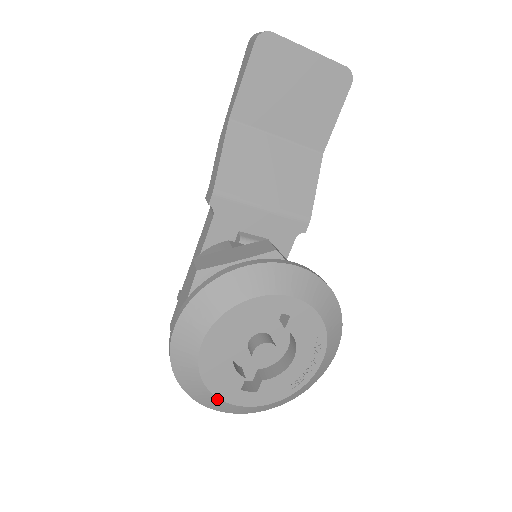
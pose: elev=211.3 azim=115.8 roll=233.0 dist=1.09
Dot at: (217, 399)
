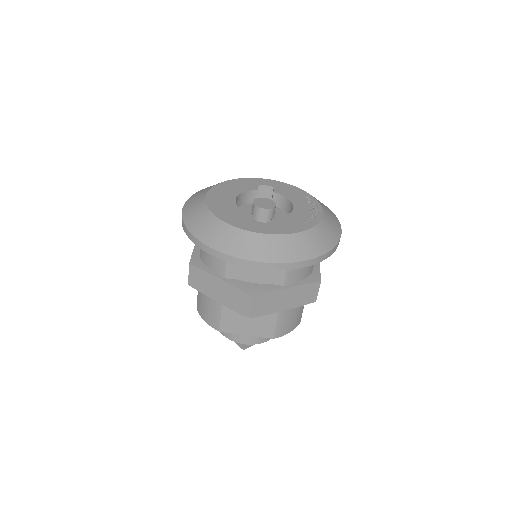
Dot at: (233, 229)
